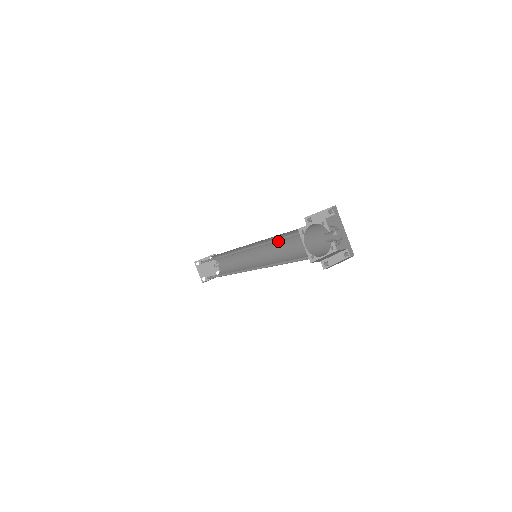
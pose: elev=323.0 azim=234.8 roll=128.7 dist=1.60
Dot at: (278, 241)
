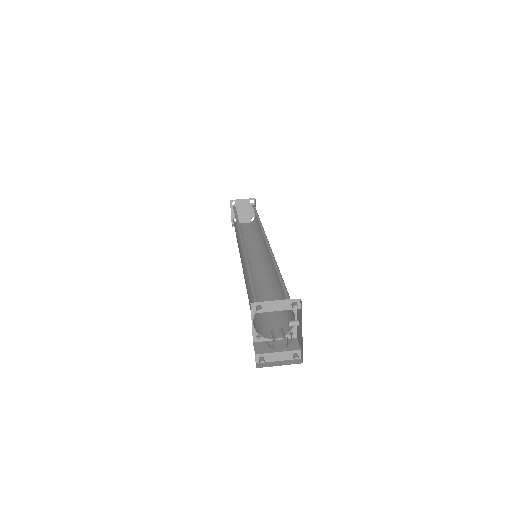
Dot at: occluded
